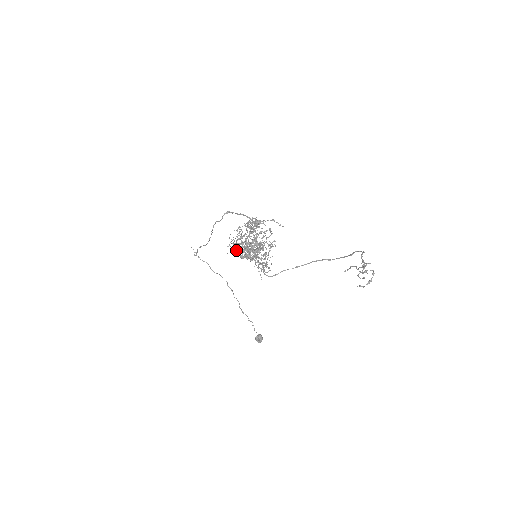
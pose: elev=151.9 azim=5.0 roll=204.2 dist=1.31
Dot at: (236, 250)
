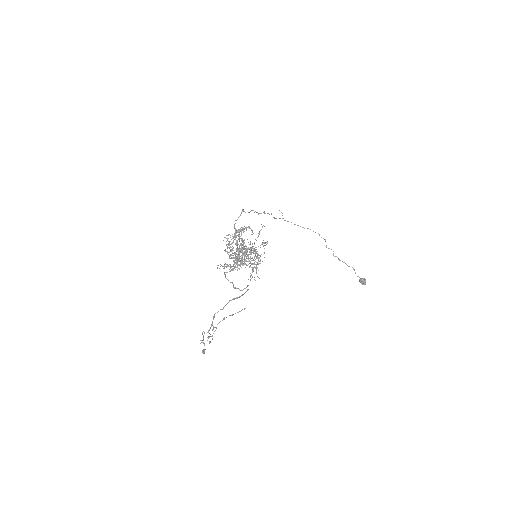
Dot at: occluded
